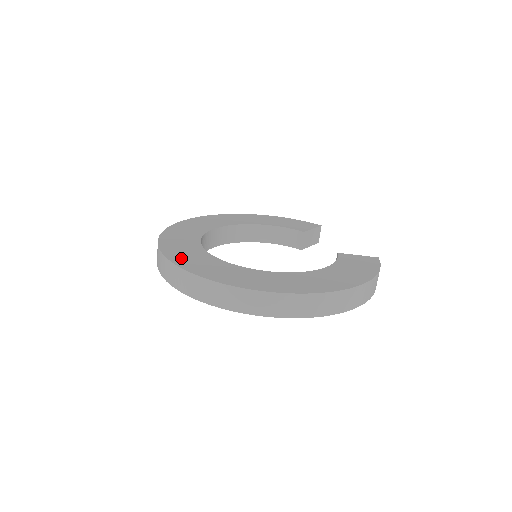
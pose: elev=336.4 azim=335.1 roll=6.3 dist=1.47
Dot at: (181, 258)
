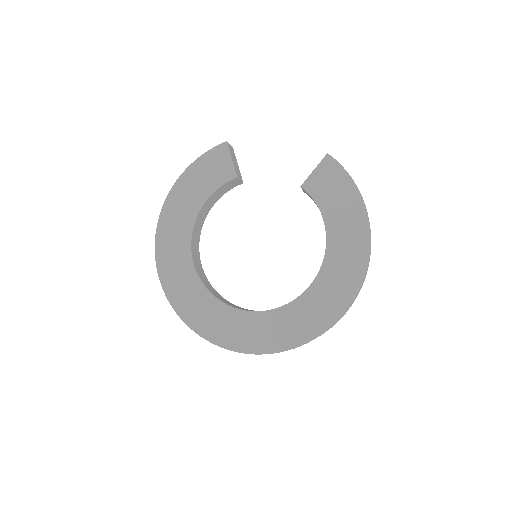
Dot at: (254, 343)
